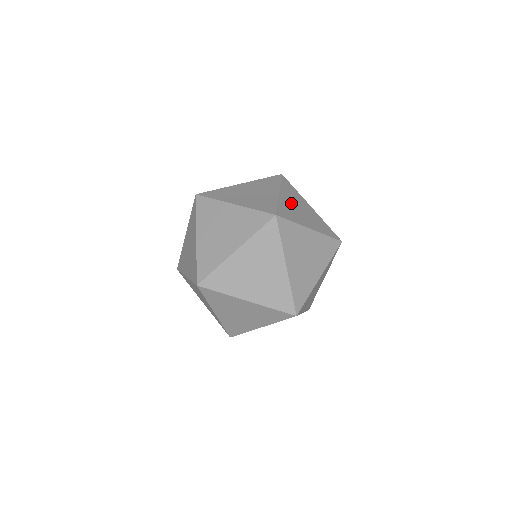
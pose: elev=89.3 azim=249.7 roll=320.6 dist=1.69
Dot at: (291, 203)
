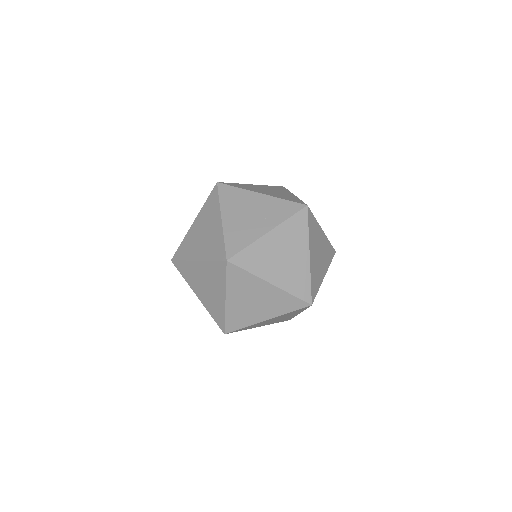
Dot at: occluded
